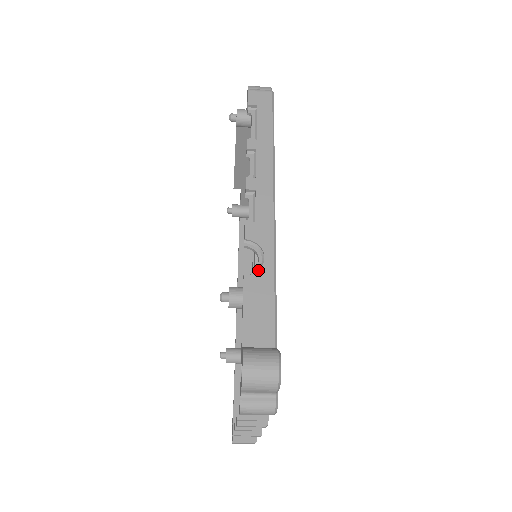
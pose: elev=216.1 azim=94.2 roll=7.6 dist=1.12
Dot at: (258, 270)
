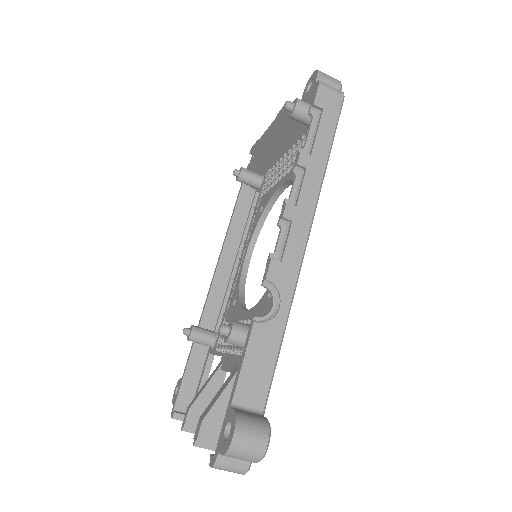
Dot at: (270, 320)
